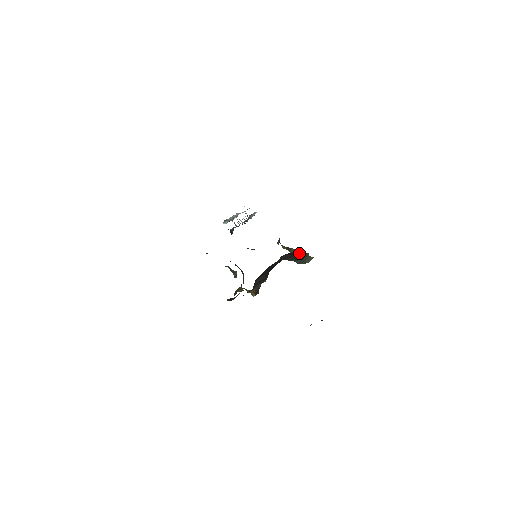
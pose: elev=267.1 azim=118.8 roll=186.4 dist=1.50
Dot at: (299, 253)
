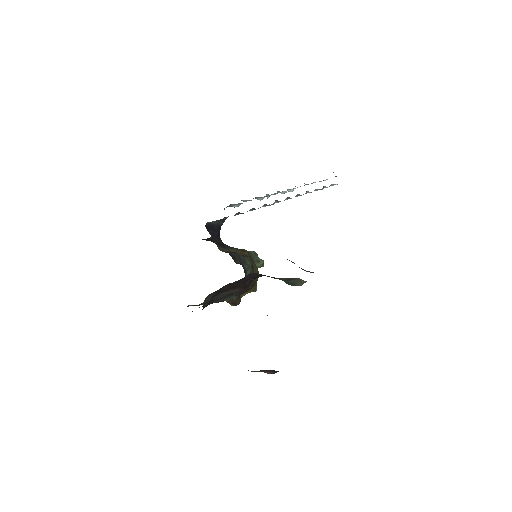
Dot at: occluded
